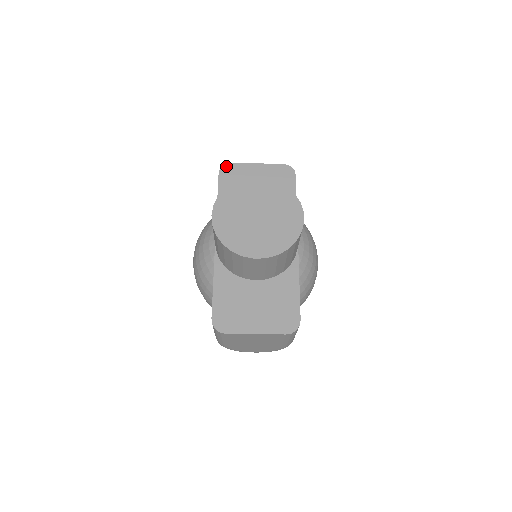
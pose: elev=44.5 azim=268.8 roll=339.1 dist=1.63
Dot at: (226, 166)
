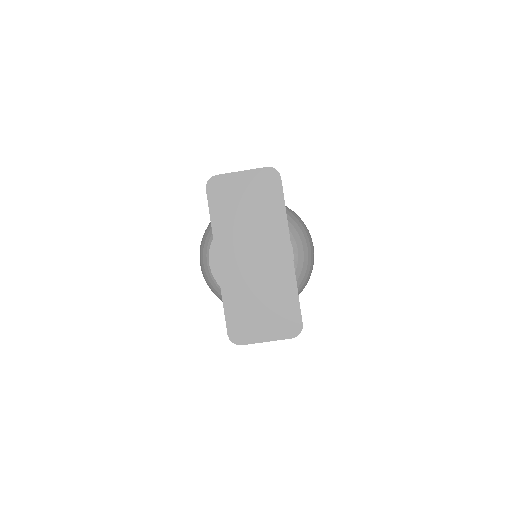
Dot at: (211, 180)
